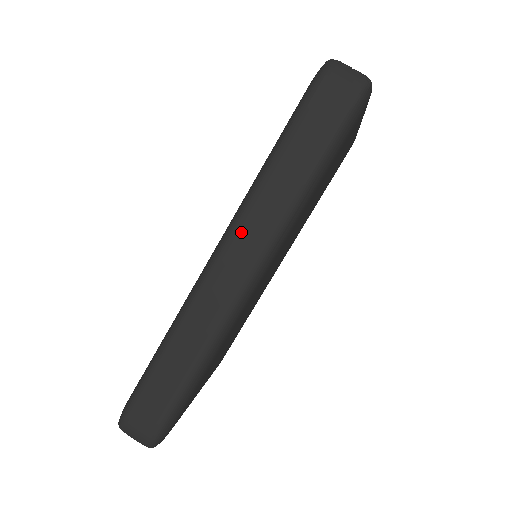
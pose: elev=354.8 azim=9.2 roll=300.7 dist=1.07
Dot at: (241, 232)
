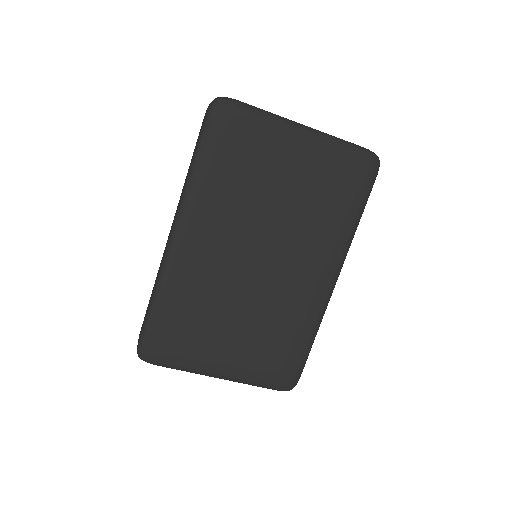
Dot at: occluded
